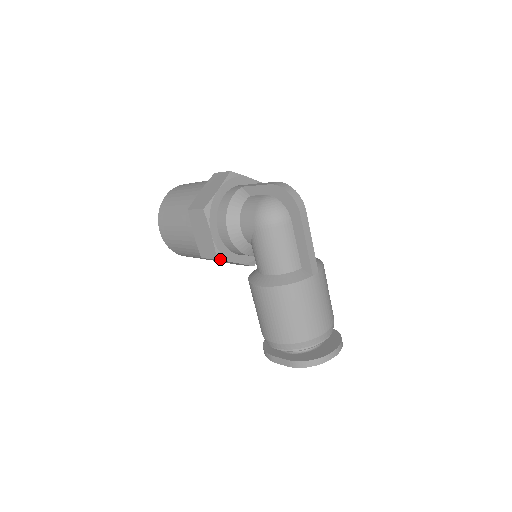
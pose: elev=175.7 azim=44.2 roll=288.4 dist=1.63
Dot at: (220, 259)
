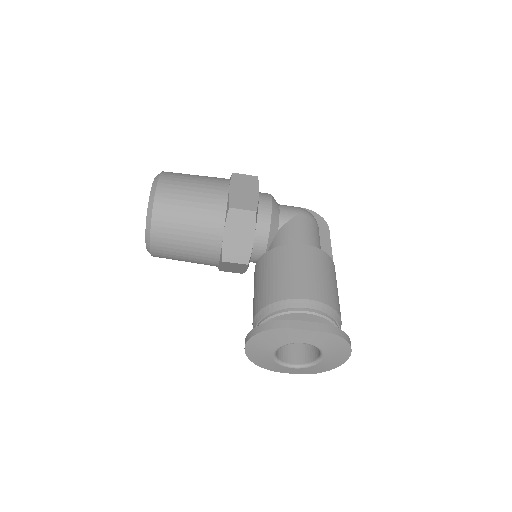
Dot at: (256, 215)
